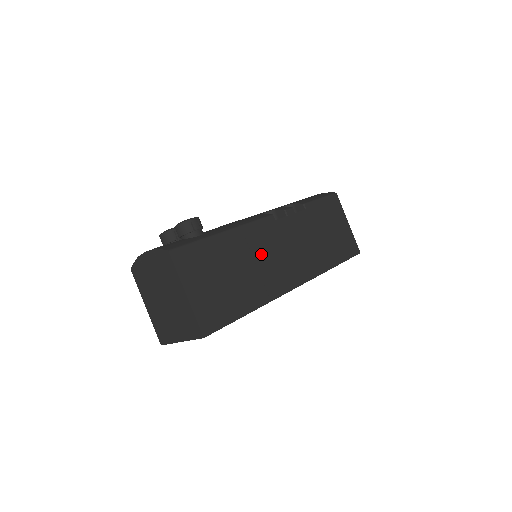
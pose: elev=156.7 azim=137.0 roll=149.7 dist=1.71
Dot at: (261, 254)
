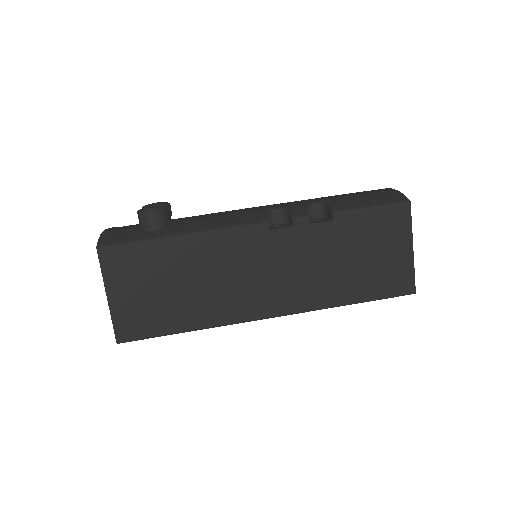
Dot at: (228, 269)
